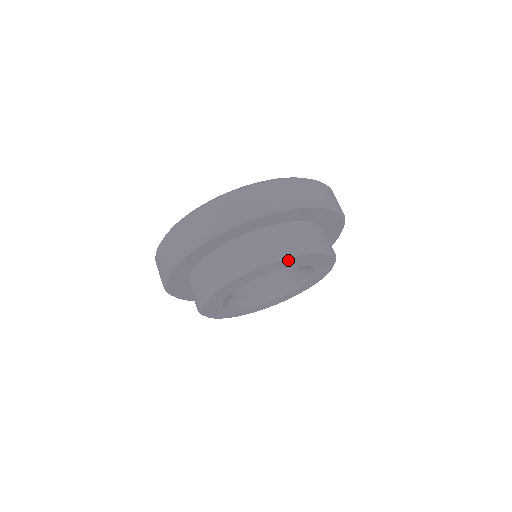
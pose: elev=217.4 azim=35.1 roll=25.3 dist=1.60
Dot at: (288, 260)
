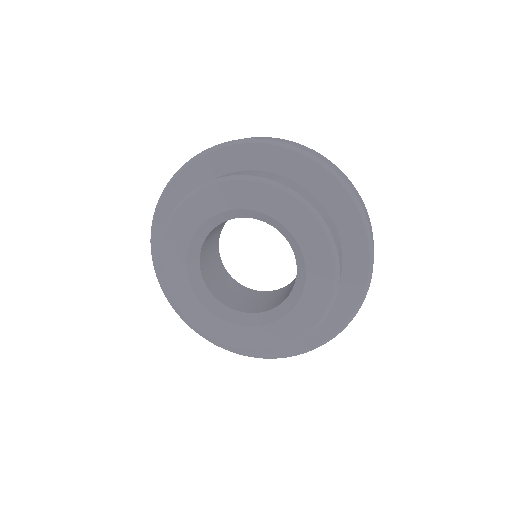
Dot at: (256, 188)
